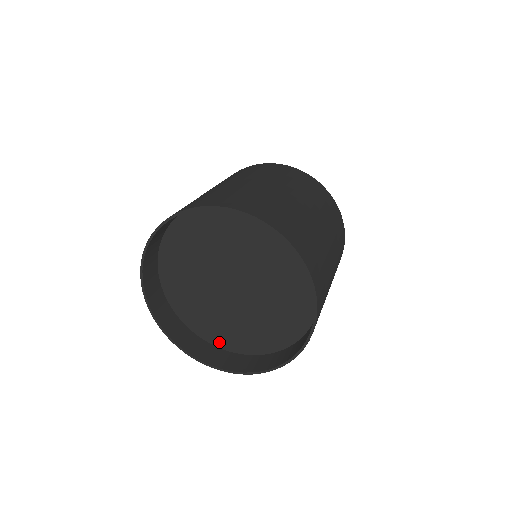
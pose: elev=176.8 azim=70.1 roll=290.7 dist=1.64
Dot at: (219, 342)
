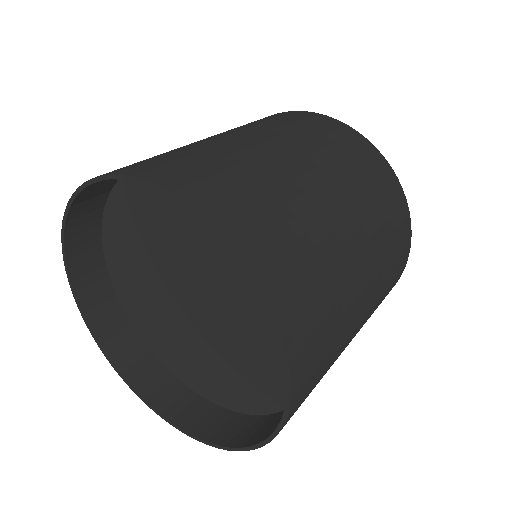
Dot at: (200, 388)
